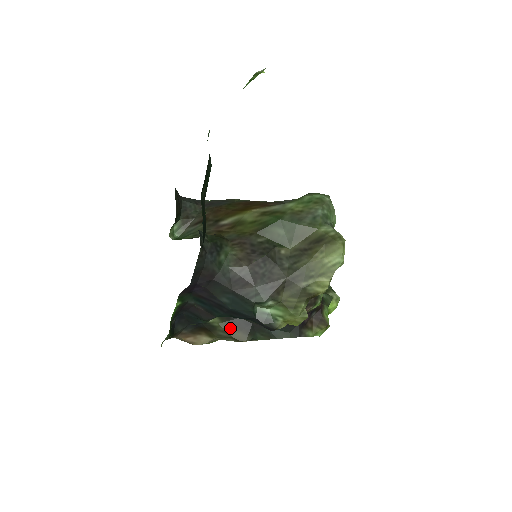
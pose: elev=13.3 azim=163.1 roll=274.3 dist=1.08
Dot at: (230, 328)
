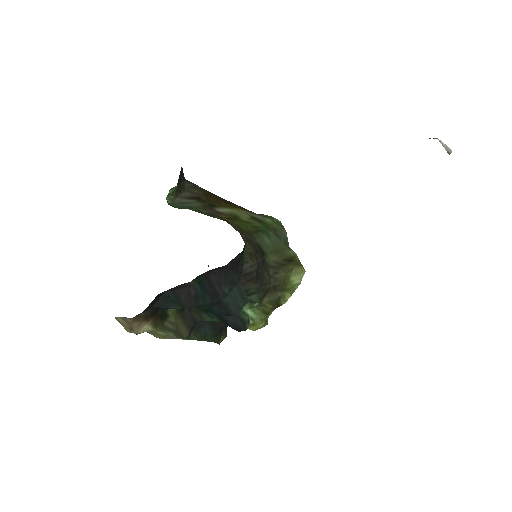
Dot at: (179, 321)
